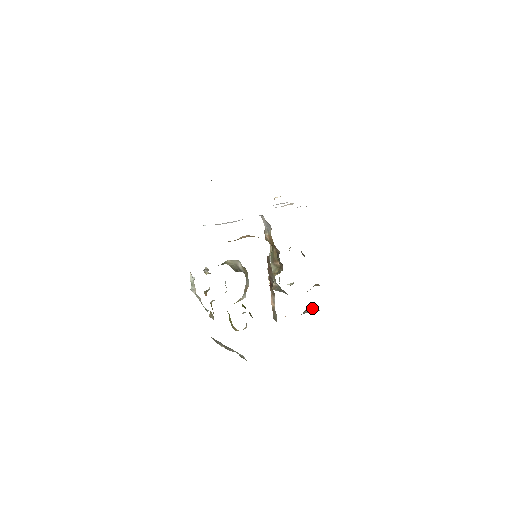
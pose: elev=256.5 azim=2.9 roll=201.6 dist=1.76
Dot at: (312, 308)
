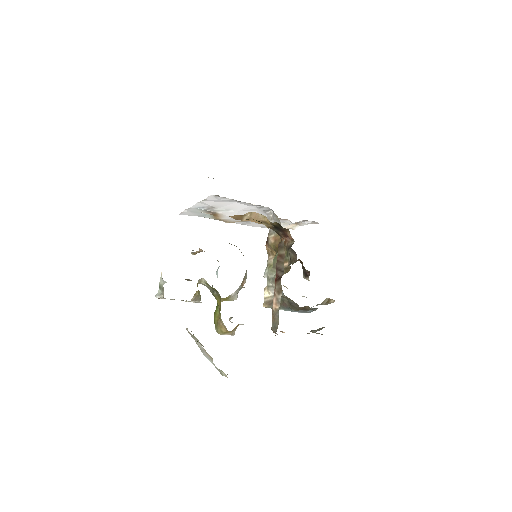
Dot at: (319, 329)
